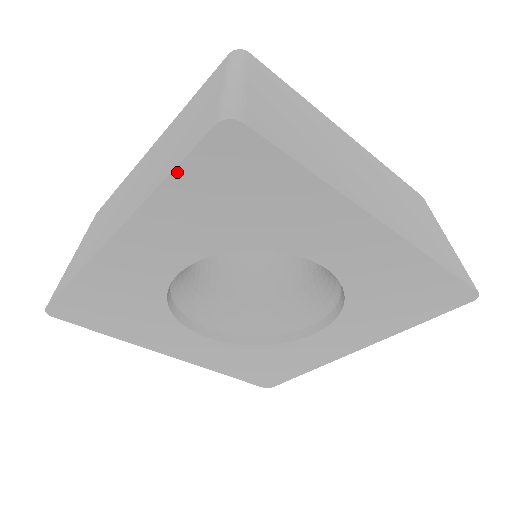
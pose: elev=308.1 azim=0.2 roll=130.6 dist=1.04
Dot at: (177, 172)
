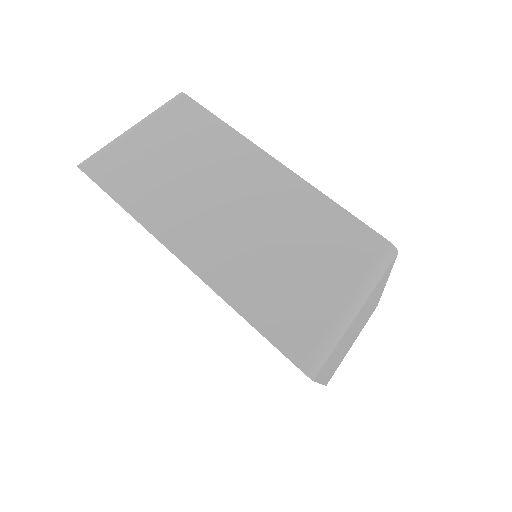
Dot at: occluded
